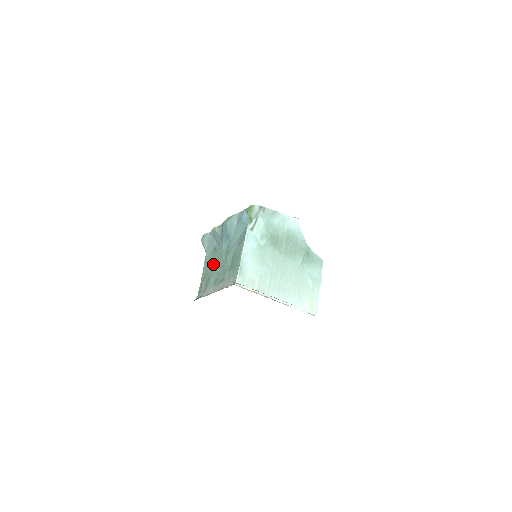
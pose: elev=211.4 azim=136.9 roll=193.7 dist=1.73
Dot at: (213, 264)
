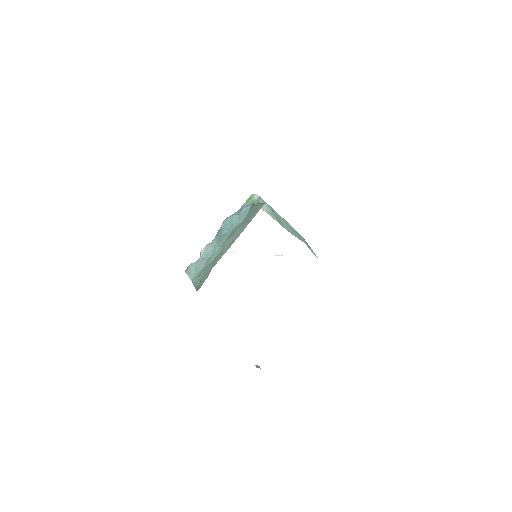
Dot at: (213, 260)
